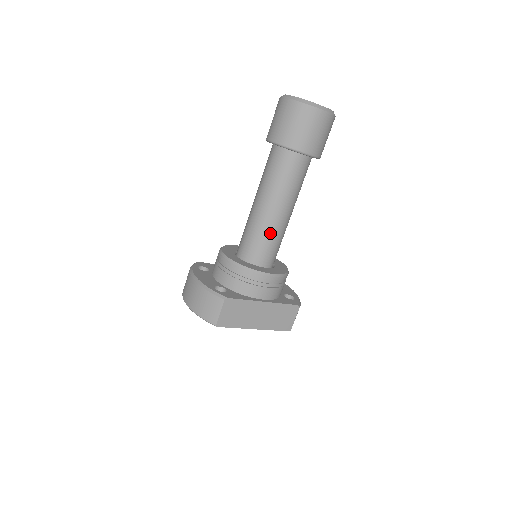
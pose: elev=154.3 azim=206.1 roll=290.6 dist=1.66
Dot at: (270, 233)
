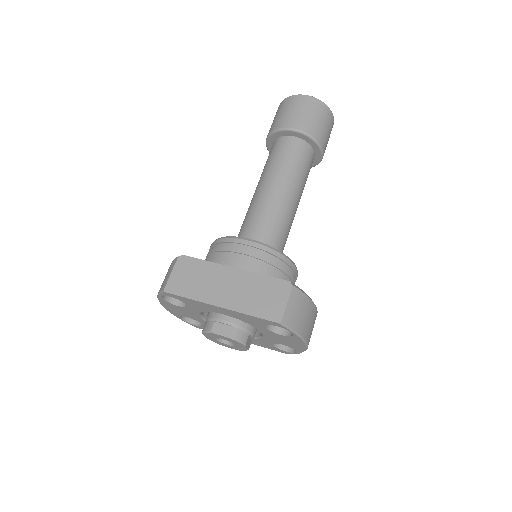
Dot at: (258, 211)
